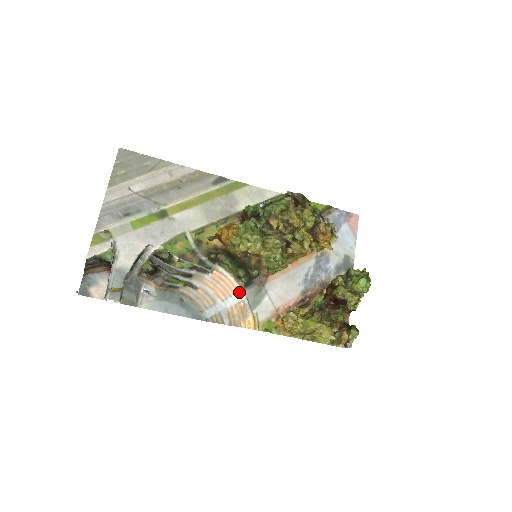
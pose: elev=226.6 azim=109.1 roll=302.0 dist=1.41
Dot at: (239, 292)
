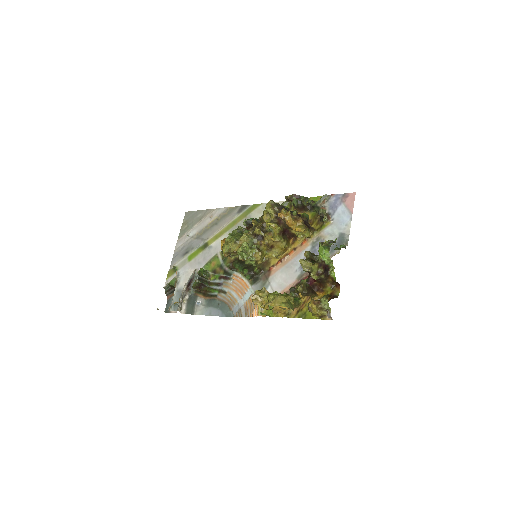
Dot at: (250, 288)
